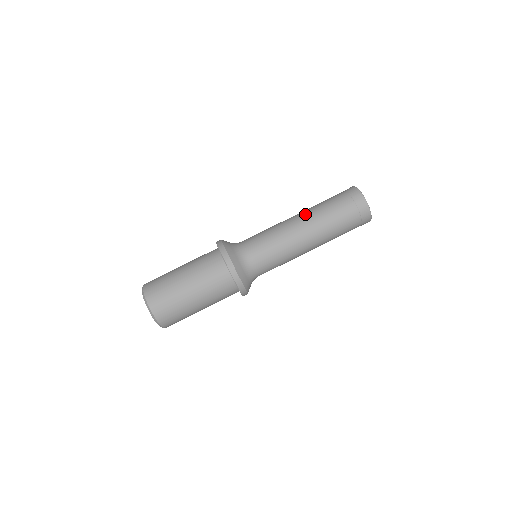
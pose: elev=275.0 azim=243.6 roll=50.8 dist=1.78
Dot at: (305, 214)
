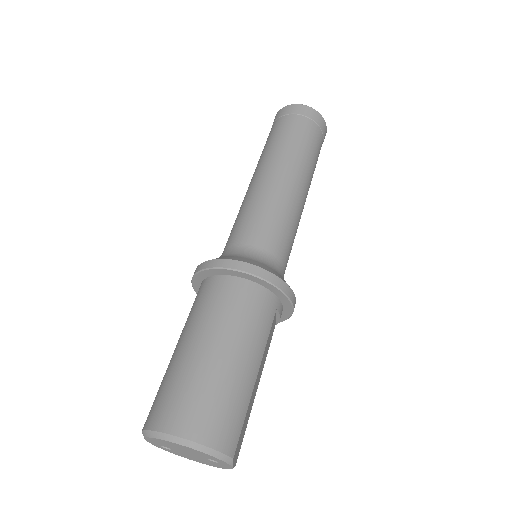
Dot at: occluded
